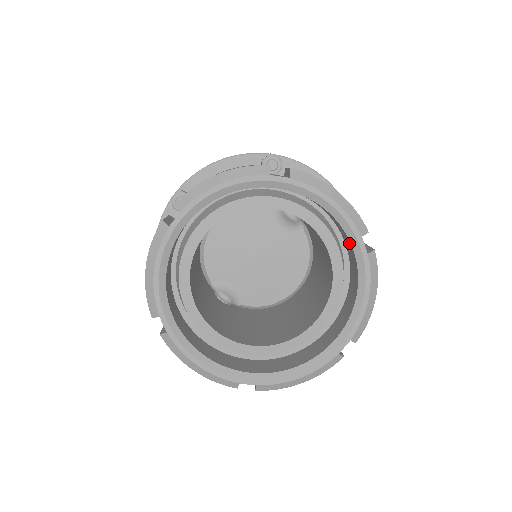
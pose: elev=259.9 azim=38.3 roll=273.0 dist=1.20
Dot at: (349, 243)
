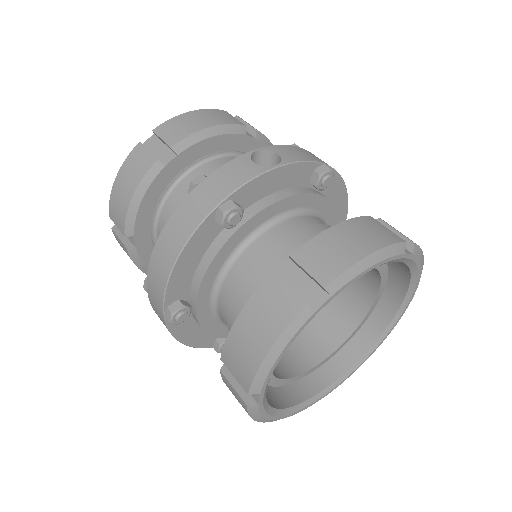
Dot at: occluded
